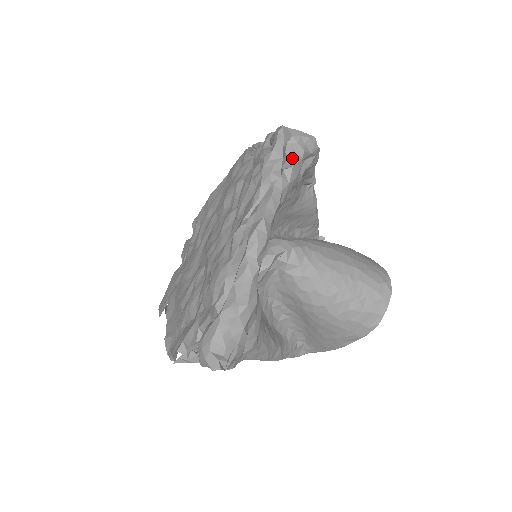
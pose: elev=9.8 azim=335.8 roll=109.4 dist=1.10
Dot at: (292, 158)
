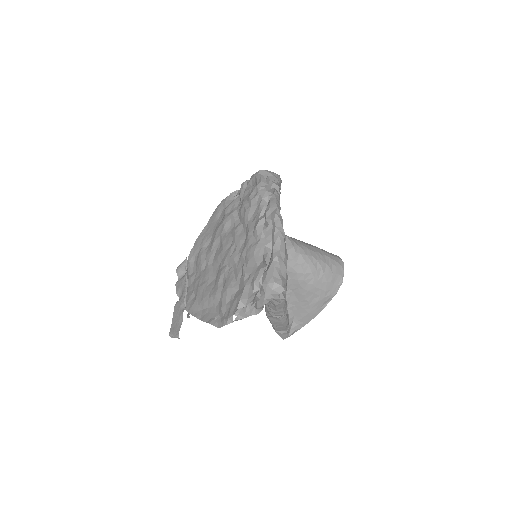
Dot at: (275, 183)
